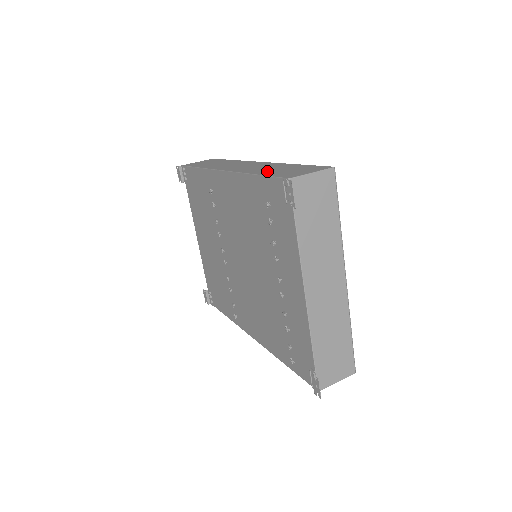
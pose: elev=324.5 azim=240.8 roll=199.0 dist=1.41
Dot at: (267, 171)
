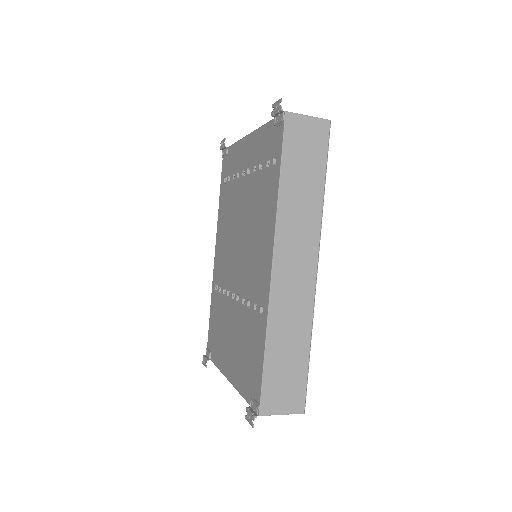
Dot at: occluded
